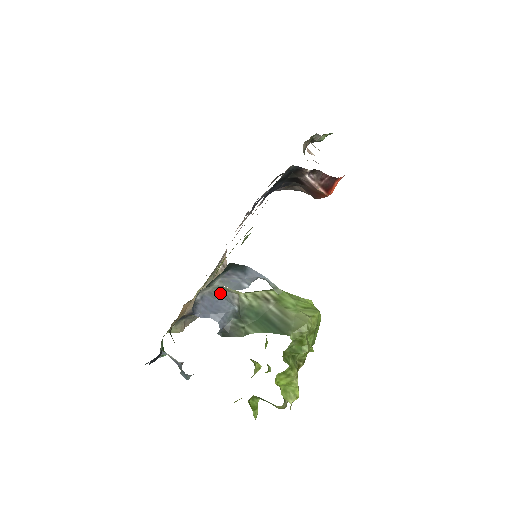
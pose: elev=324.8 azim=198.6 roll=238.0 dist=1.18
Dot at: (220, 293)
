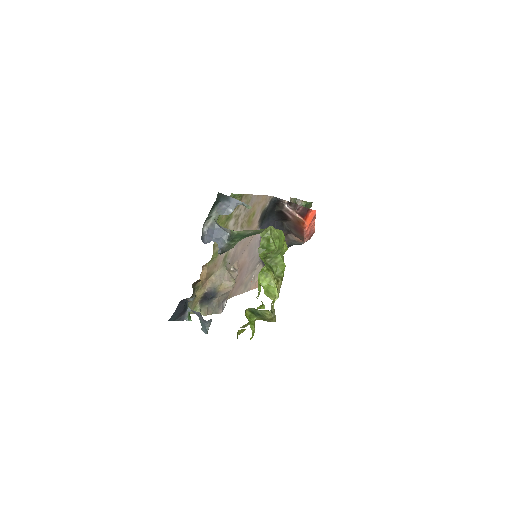
Dot at: (218, 225)
